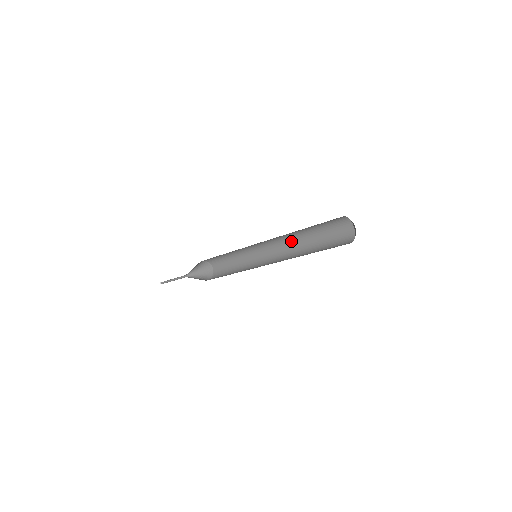
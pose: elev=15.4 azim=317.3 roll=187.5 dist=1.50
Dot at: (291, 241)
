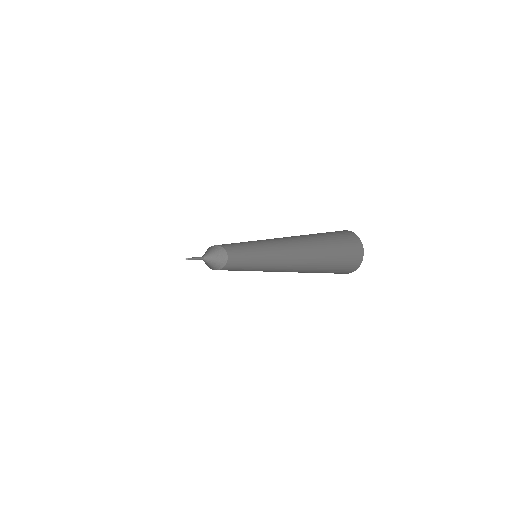
Dot at: (284, 238)
